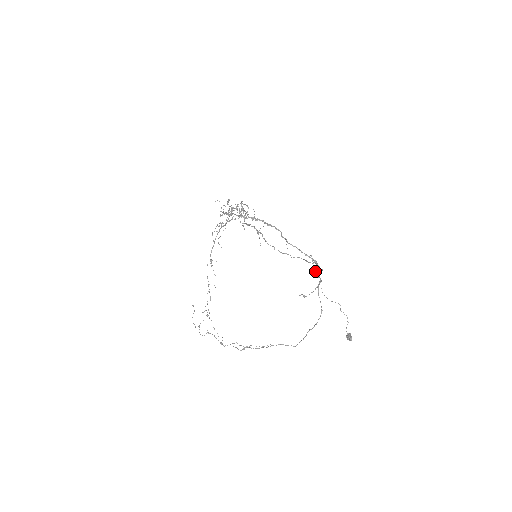
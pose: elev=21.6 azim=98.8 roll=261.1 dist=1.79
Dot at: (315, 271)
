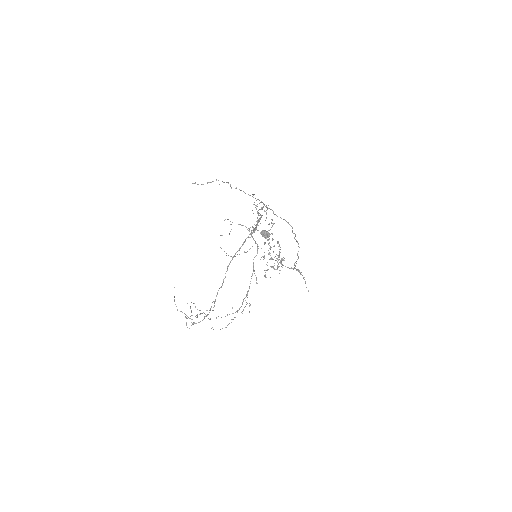
Dot at: occluded
